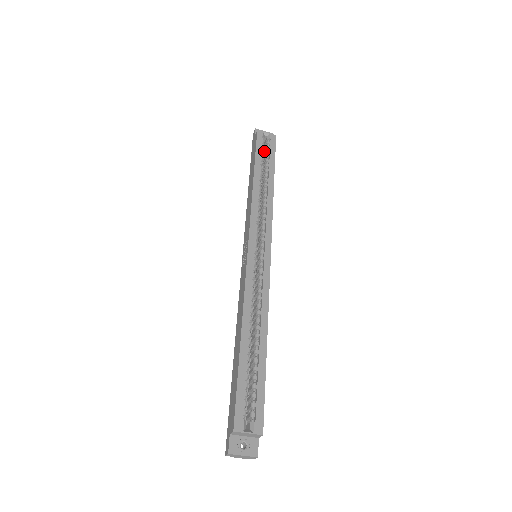
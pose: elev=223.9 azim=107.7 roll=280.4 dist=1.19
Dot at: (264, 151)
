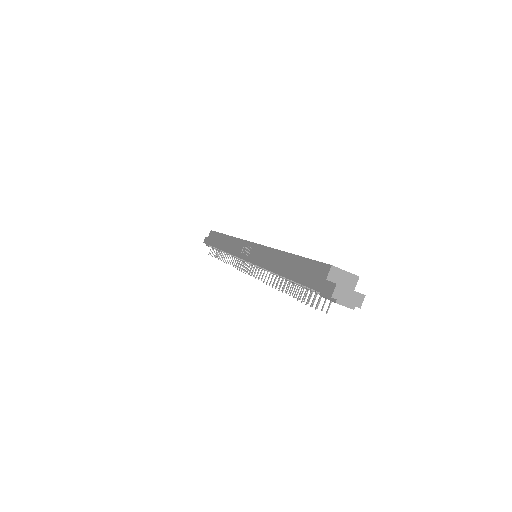
Dot at: occluded
